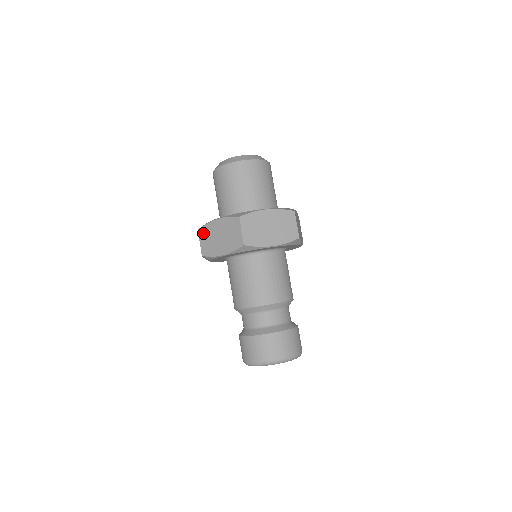
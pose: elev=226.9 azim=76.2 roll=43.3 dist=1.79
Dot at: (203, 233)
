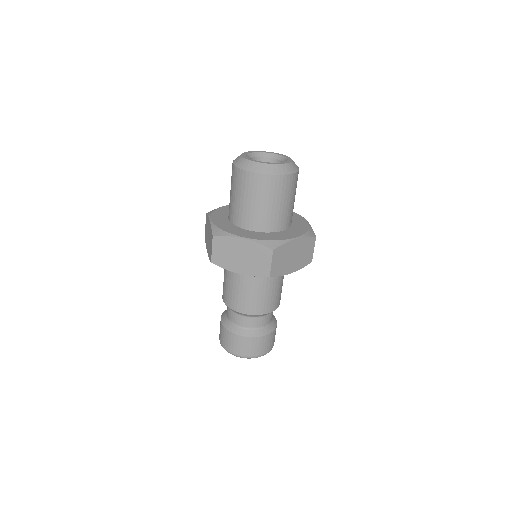
Dot at: (219, 243)
